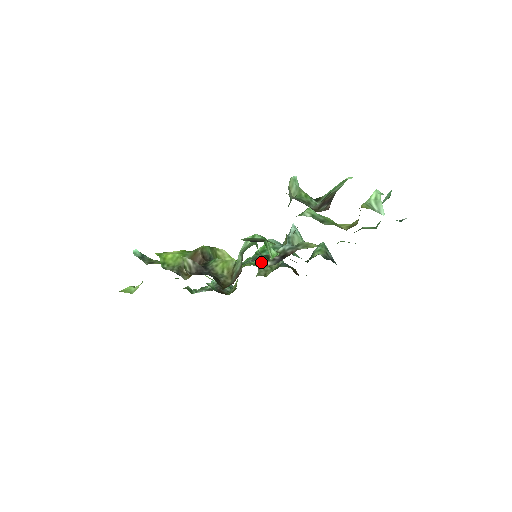
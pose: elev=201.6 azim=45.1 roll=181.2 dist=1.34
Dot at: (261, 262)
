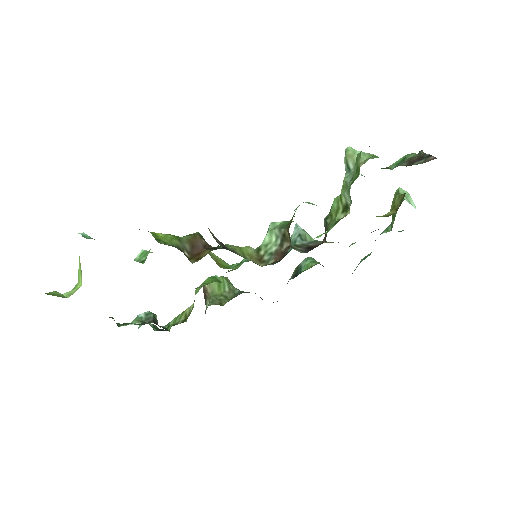
Dot at: (211, 291)
